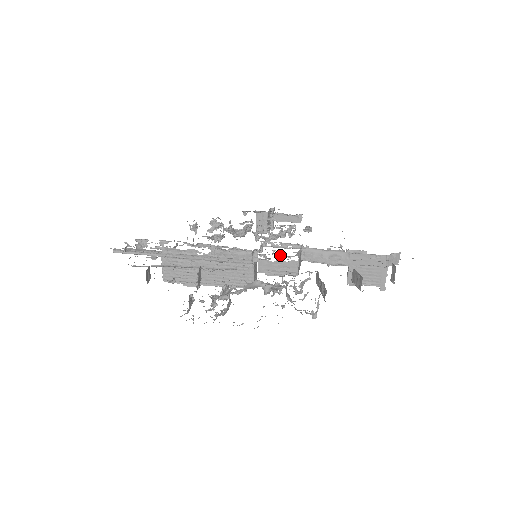
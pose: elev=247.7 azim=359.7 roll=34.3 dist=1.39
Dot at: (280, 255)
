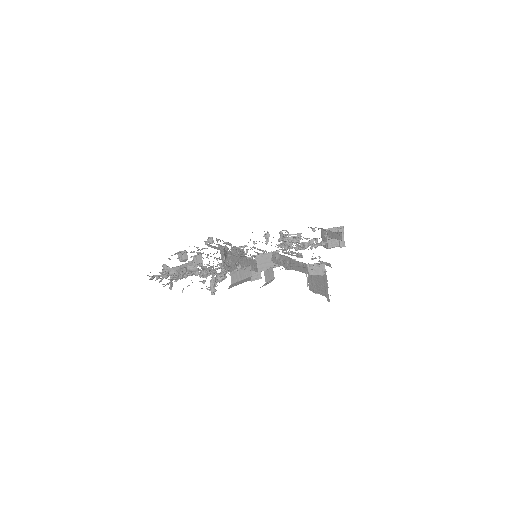
Dot at: (250, 254)
